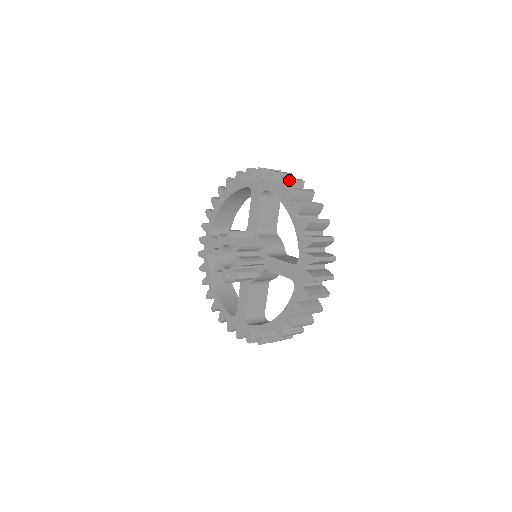
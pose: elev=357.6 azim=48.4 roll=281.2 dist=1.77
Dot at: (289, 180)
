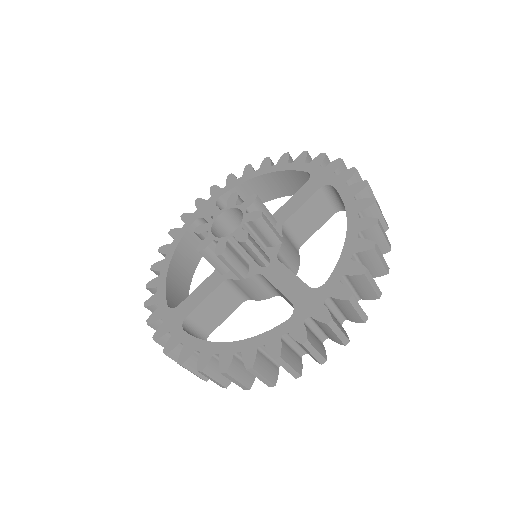
Dot at: occluded
